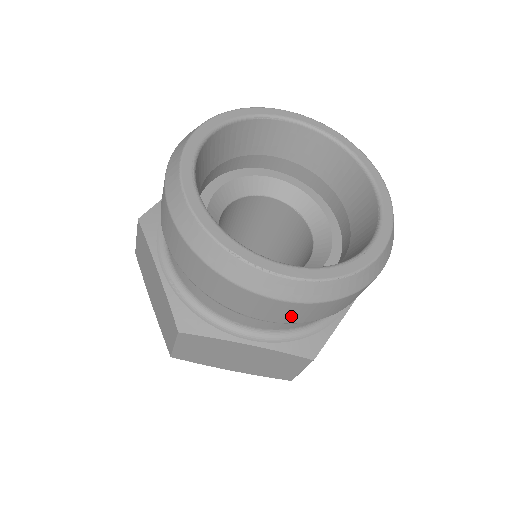
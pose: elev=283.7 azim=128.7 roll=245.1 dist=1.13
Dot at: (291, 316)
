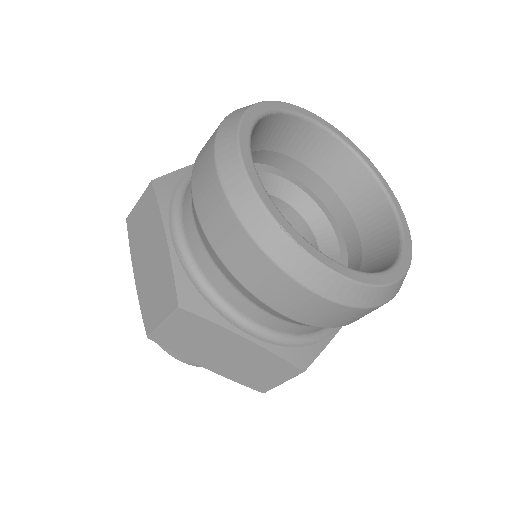
Dot at: (311, 315)
